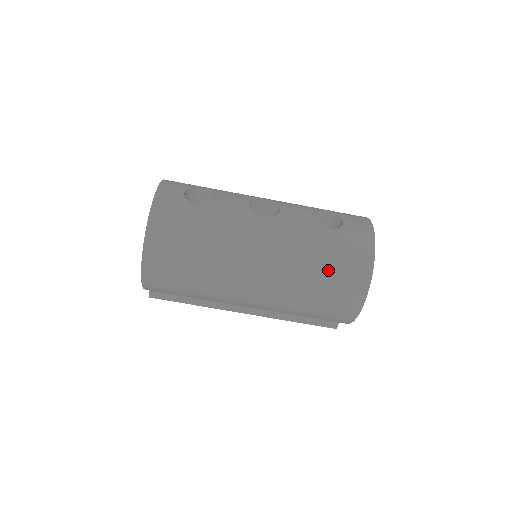
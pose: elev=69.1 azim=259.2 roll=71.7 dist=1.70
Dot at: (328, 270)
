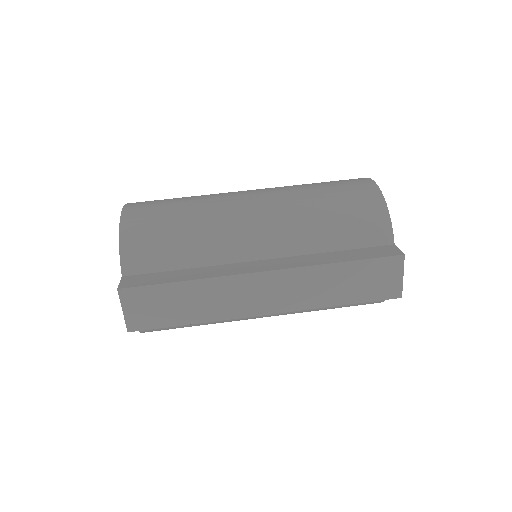
Dot at: occluded
